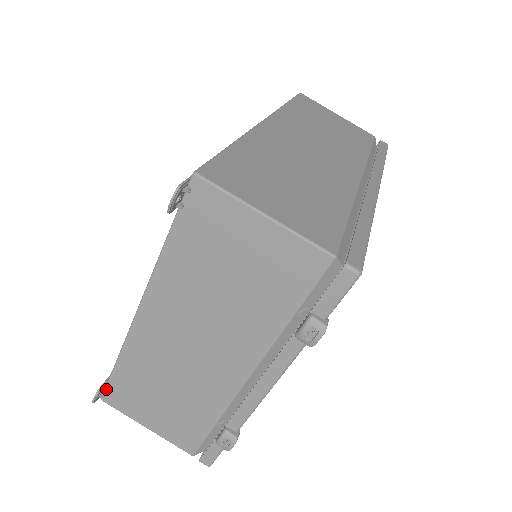
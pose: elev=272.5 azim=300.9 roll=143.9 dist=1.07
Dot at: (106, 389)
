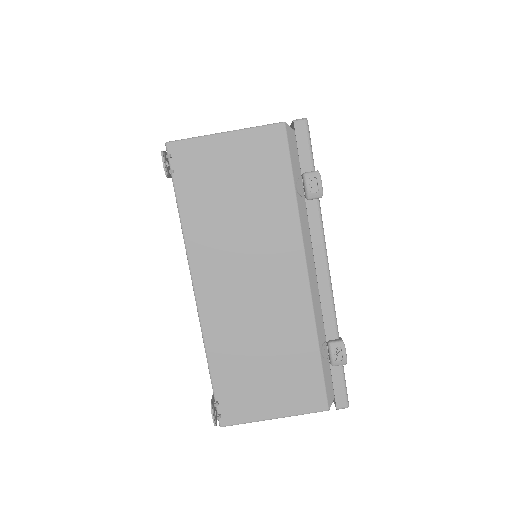
Dot at: (217, 404)
